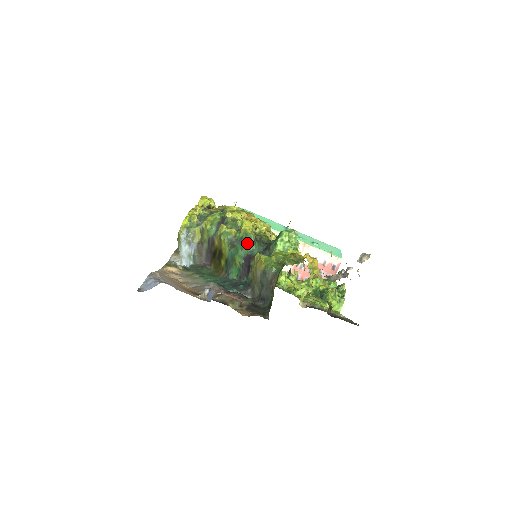
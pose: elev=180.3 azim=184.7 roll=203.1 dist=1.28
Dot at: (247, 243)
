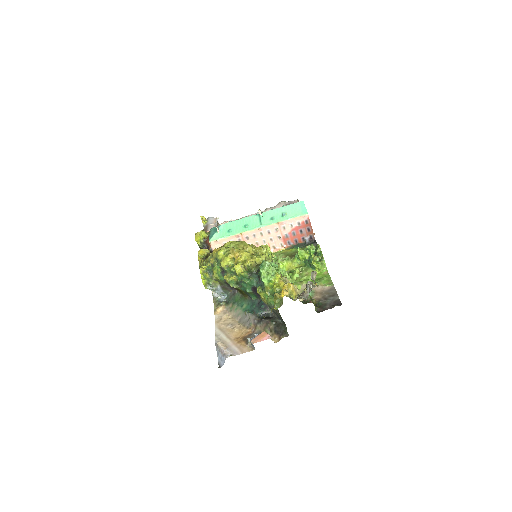
Dot at: (247, 283)
